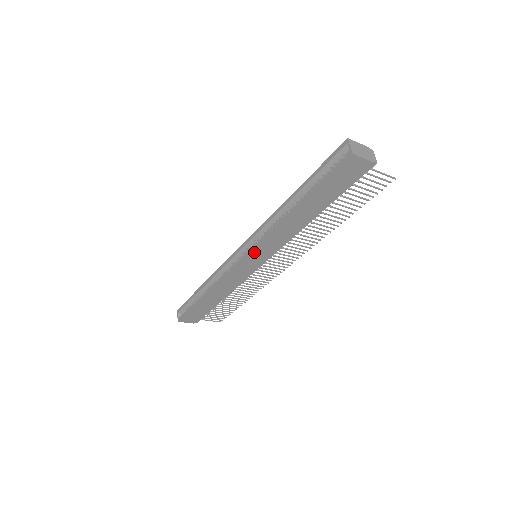
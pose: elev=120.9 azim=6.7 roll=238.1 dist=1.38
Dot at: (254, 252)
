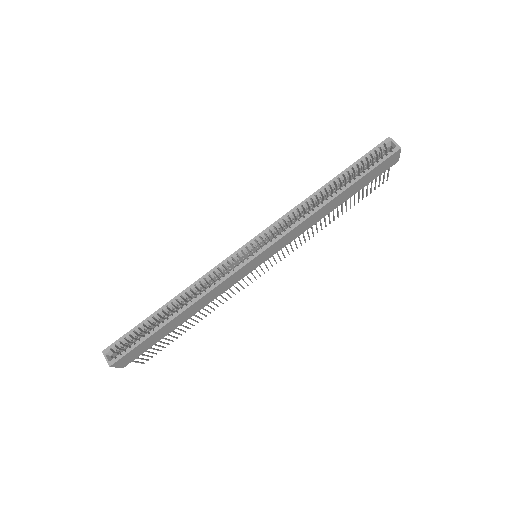
Dot at: (271, 247)
